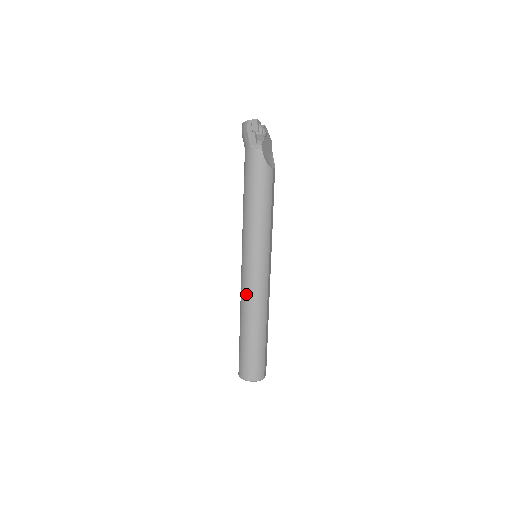
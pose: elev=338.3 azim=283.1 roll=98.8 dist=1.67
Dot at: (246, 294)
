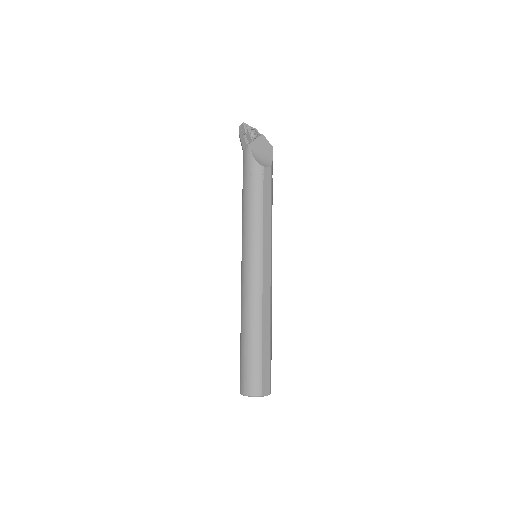
Dot at: (241, 293)
